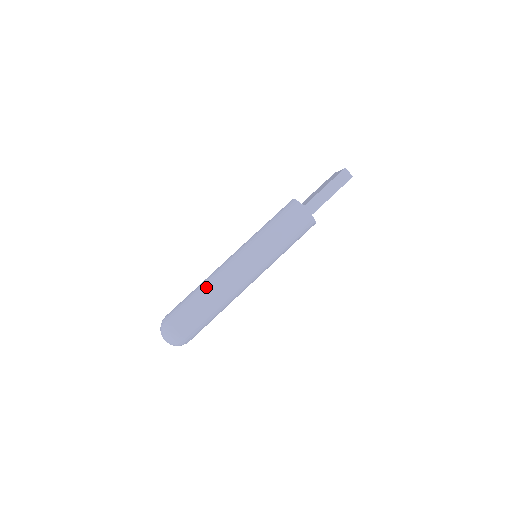
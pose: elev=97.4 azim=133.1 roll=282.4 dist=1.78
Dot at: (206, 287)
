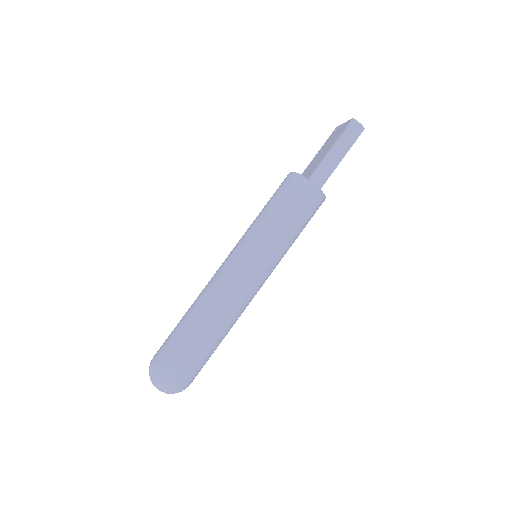
Dot at: (199, 311)
